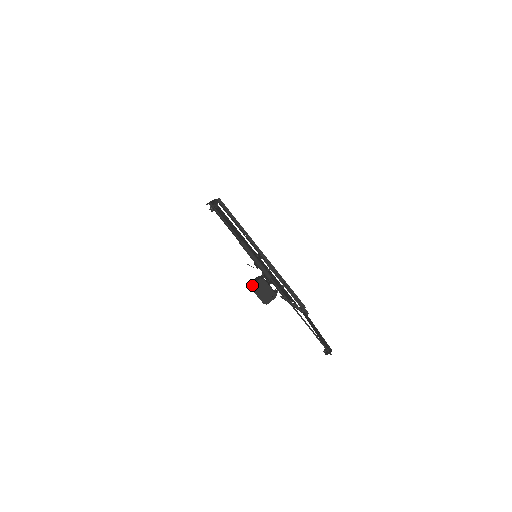
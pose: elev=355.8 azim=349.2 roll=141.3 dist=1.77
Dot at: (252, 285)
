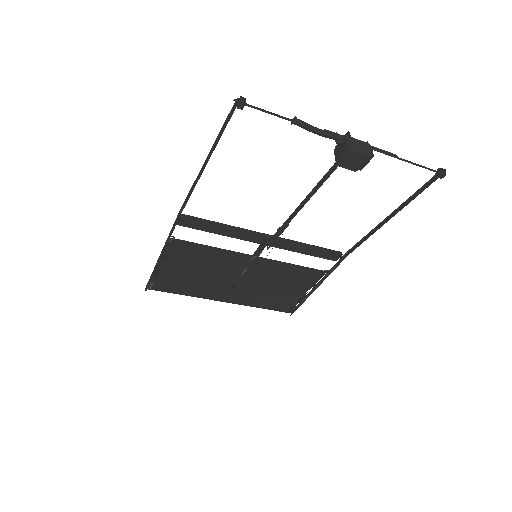
Dot at: (347, 147)
